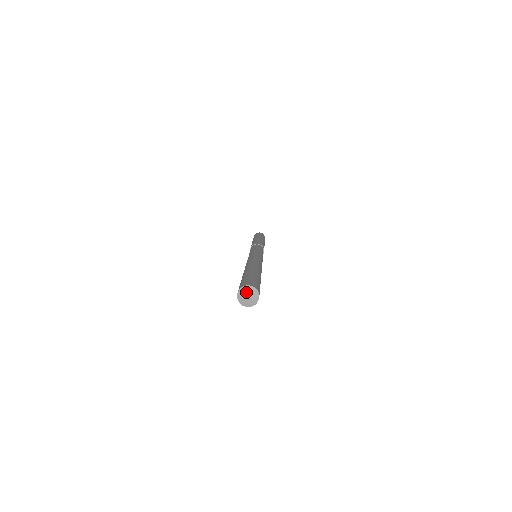
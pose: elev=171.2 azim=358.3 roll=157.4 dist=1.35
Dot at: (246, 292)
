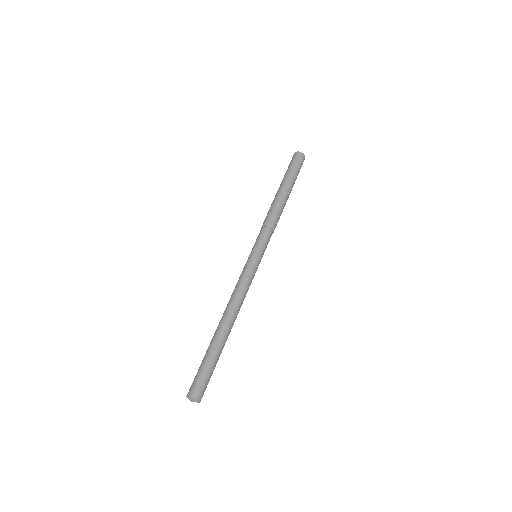
Dot at: (191, 400)
